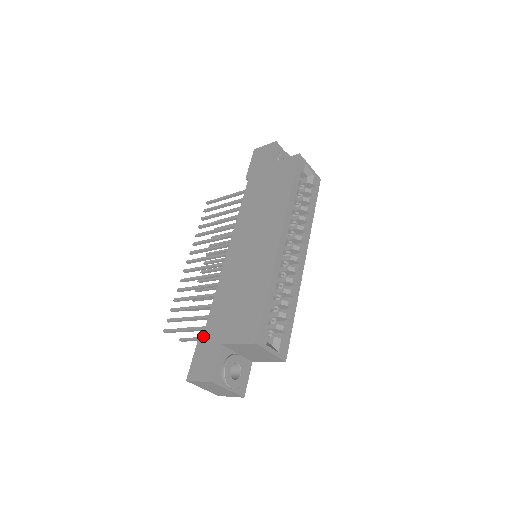
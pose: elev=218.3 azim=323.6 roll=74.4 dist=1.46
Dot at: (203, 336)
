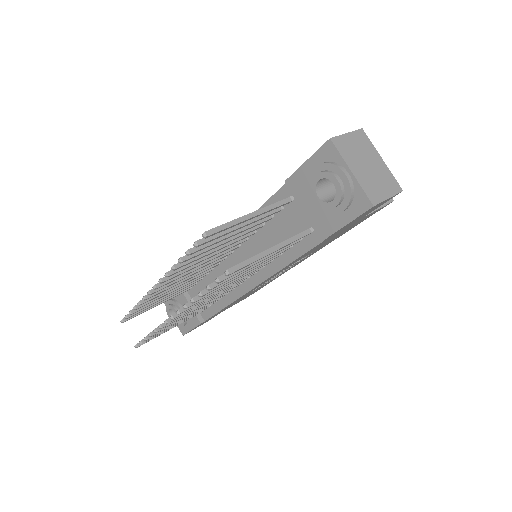
Dot at: occluded
